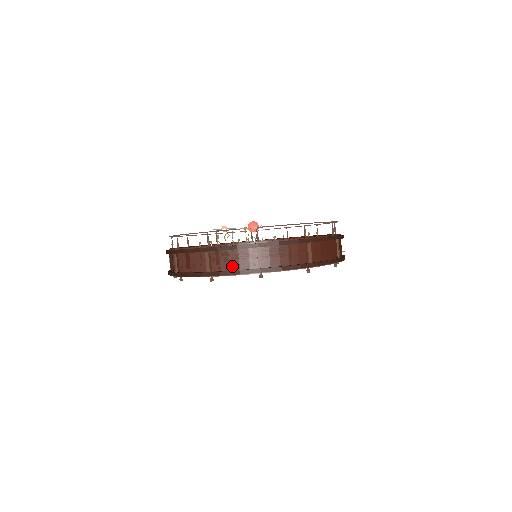
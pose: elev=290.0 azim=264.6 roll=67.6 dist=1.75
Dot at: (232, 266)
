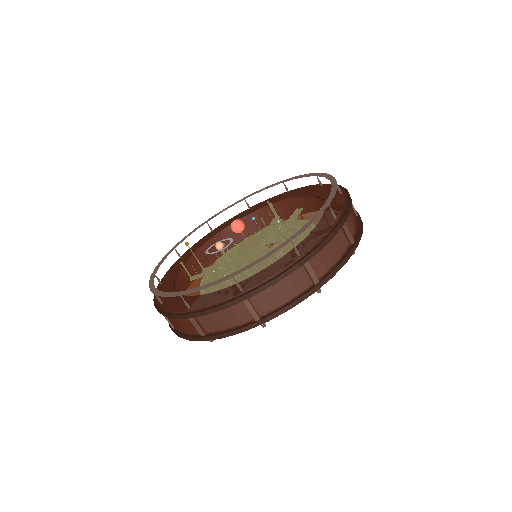
Dot at: (335, 259)
